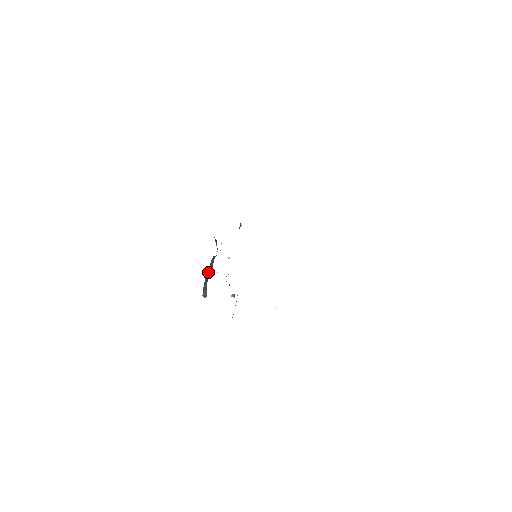
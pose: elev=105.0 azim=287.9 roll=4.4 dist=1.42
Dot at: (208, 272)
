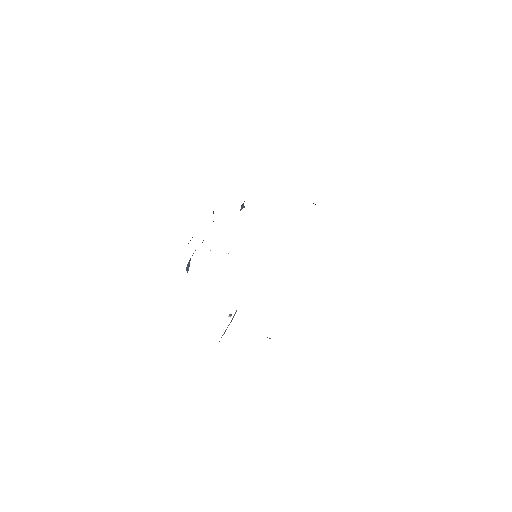
Dot at: occluded
